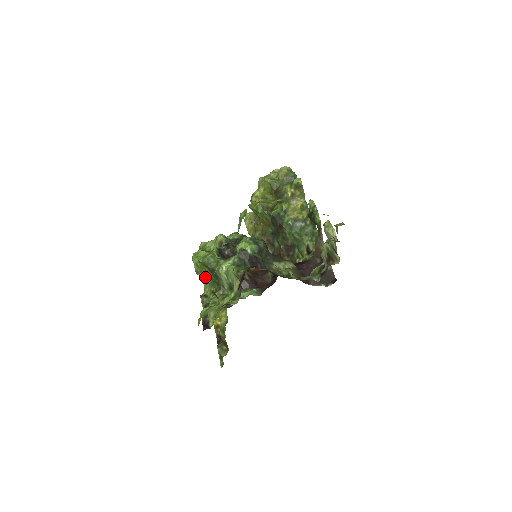
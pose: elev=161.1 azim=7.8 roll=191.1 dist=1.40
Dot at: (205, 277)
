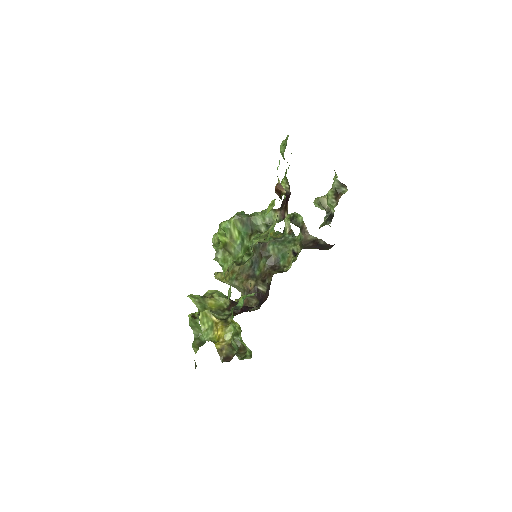
Dot at: (231, 244)
